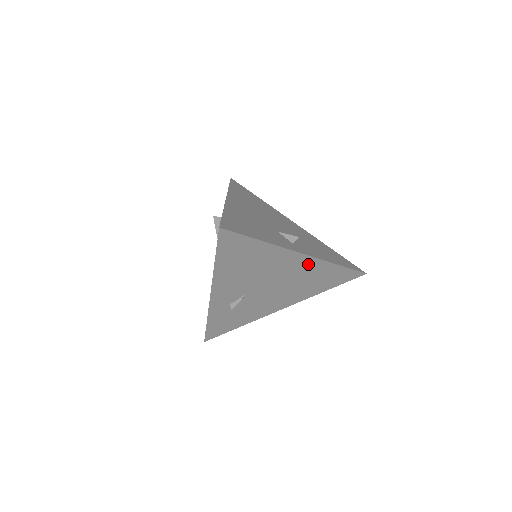
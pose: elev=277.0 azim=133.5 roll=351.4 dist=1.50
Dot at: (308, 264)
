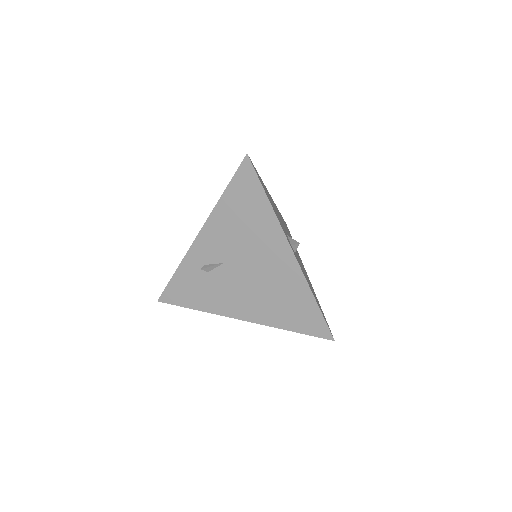
Dot at: (290, 270)
